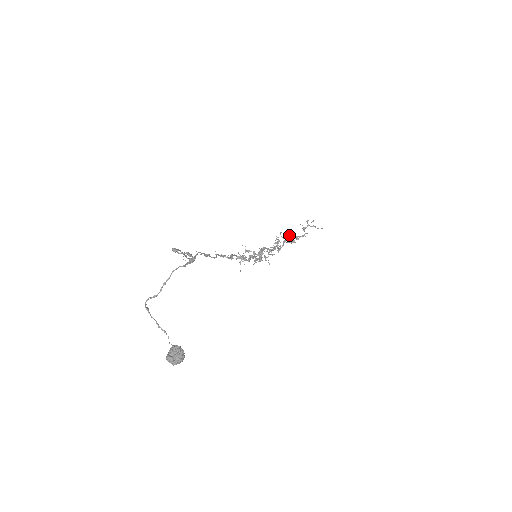
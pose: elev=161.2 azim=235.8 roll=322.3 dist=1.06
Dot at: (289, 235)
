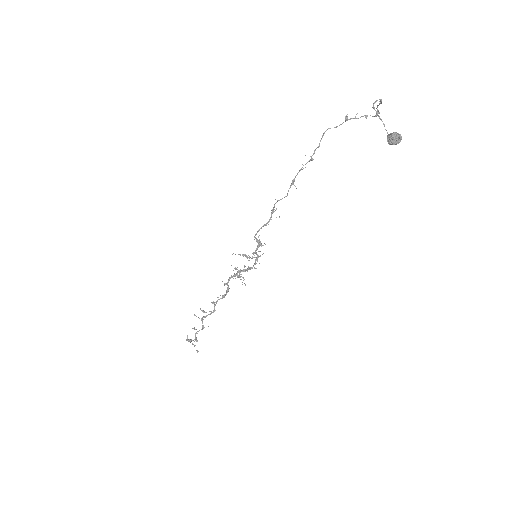
Dot at: occluded
